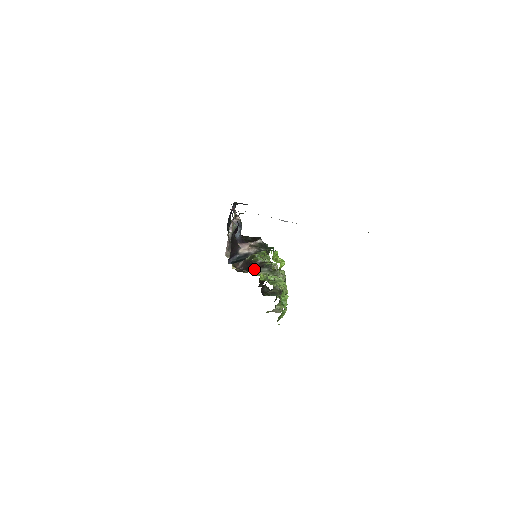
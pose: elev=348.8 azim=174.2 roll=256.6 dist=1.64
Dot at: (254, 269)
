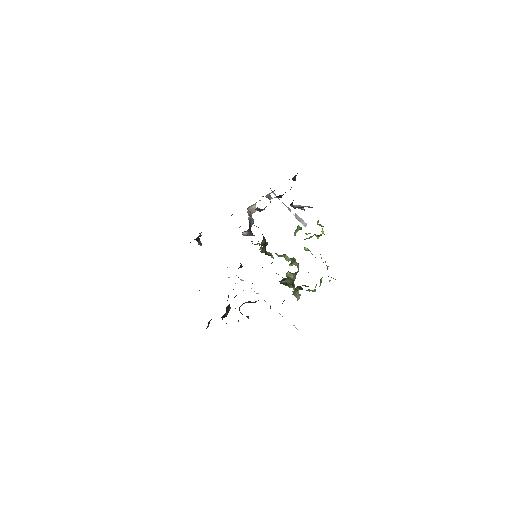
Dot at: occluded
